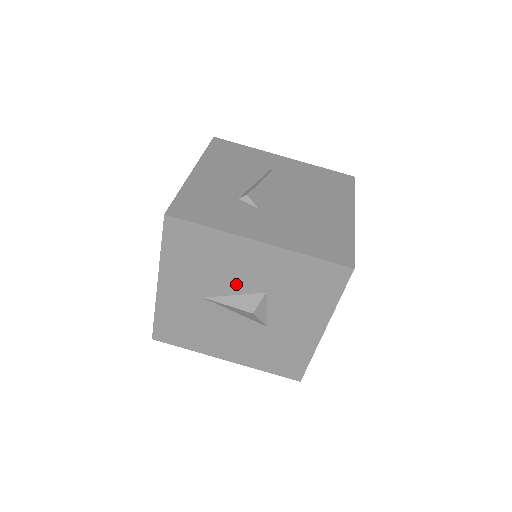
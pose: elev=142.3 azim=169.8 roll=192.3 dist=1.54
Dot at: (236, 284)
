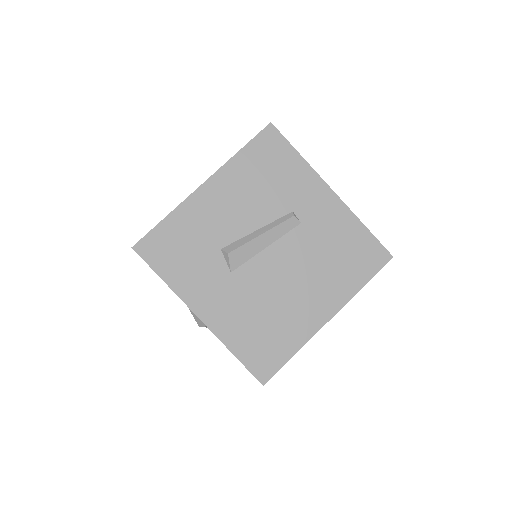
Dot at: occluded
